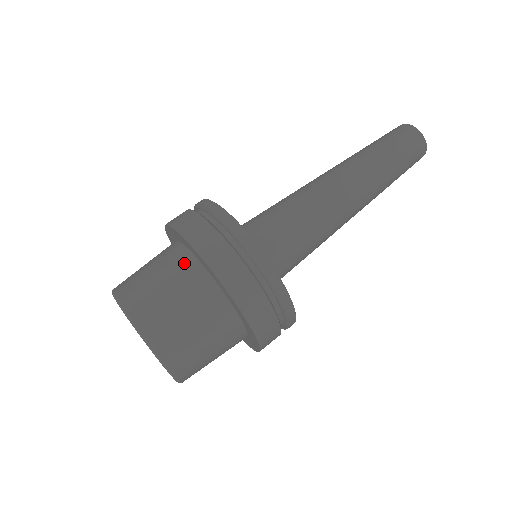
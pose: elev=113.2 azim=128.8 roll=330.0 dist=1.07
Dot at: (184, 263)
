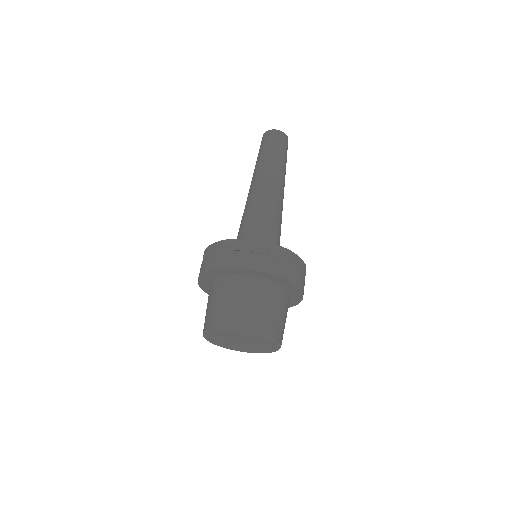
Dot at: (233, 282)
